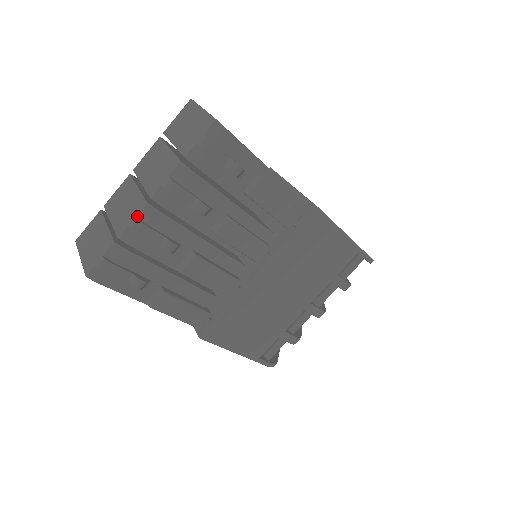
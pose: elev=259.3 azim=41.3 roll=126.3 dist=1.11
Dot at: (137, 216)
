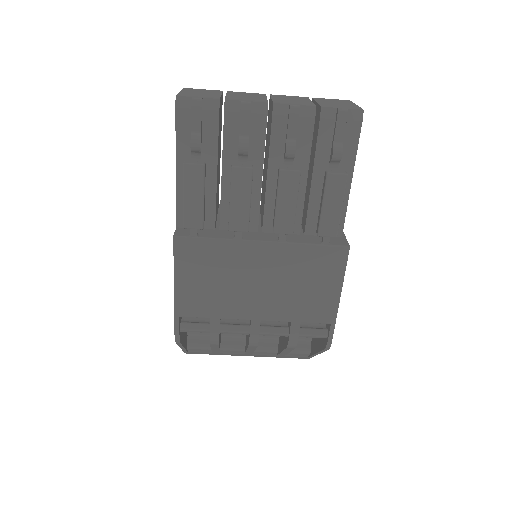
Dot at: (252, 102)
